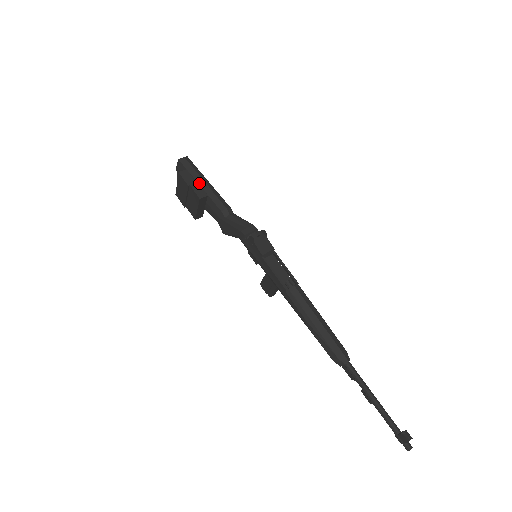
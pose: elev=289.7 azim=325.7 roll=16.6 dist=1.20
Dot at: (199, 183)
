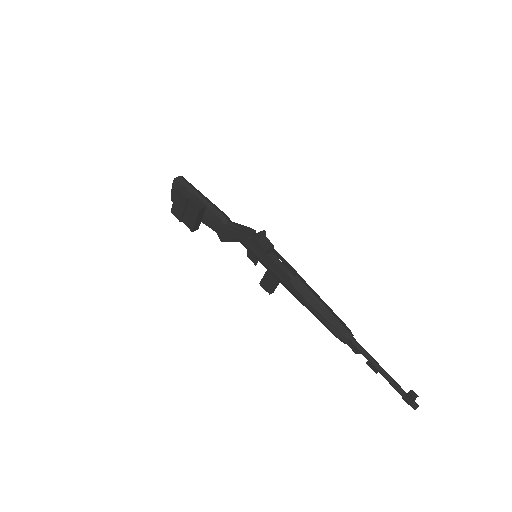
Dot at: (196, 197)
